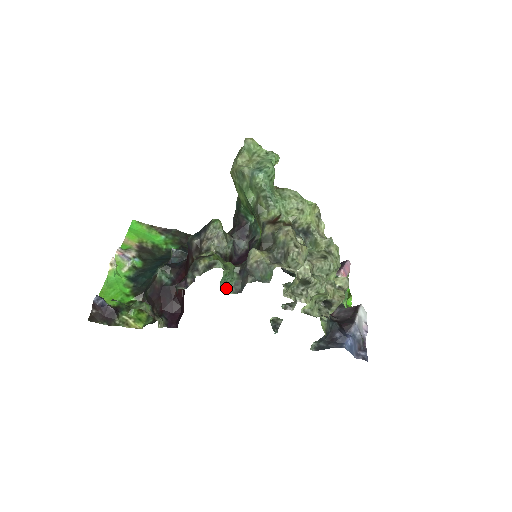
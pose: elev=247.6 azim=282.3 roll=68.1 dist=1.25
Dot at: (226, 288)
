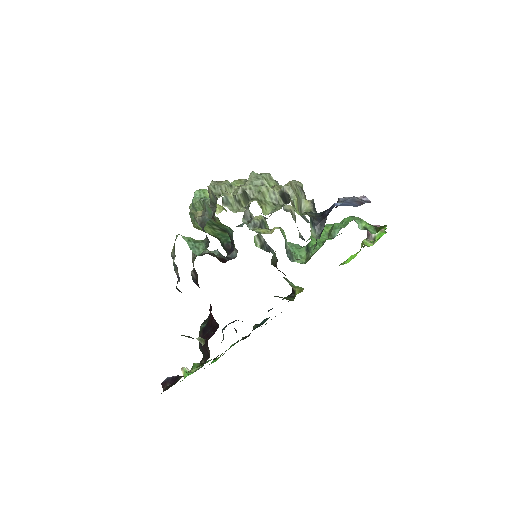
Dot at: (201, 252)
